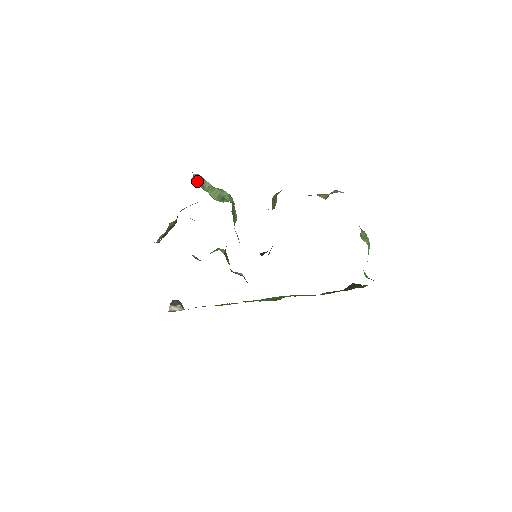
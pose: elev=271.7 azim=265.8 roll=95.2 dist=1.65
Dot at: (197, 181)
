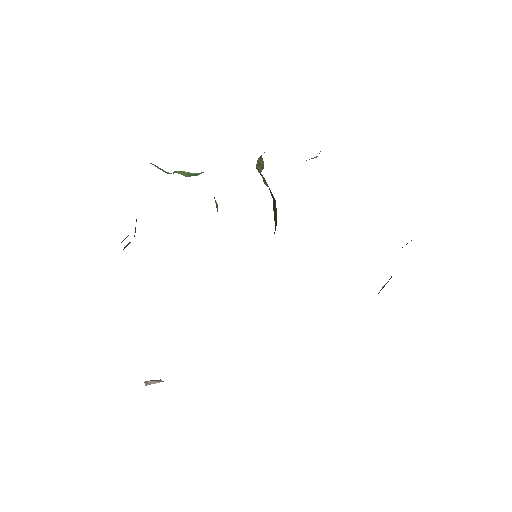
Dot at: occluded
